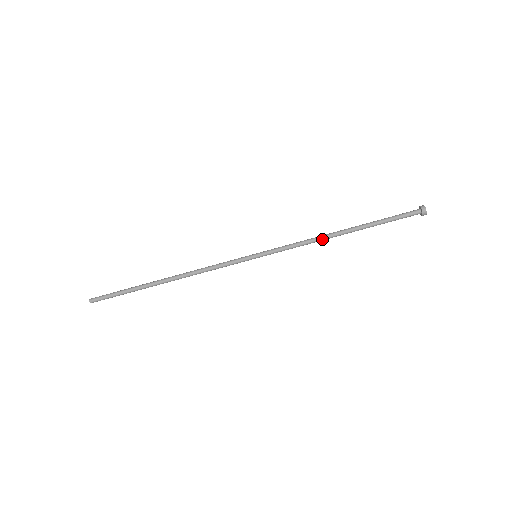
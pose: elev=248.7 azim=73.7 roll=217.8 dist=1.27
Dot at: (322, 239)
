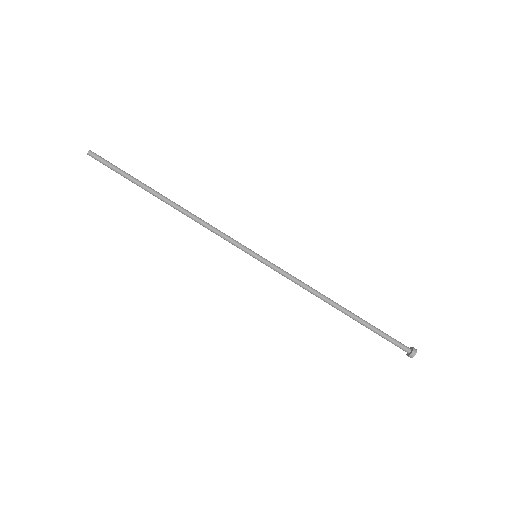
Dot at: (318, 296)
